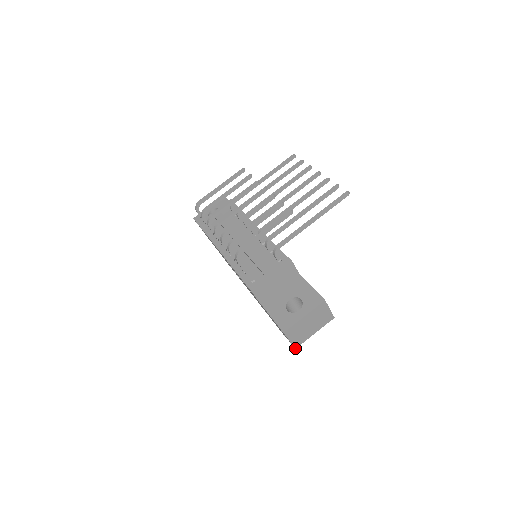
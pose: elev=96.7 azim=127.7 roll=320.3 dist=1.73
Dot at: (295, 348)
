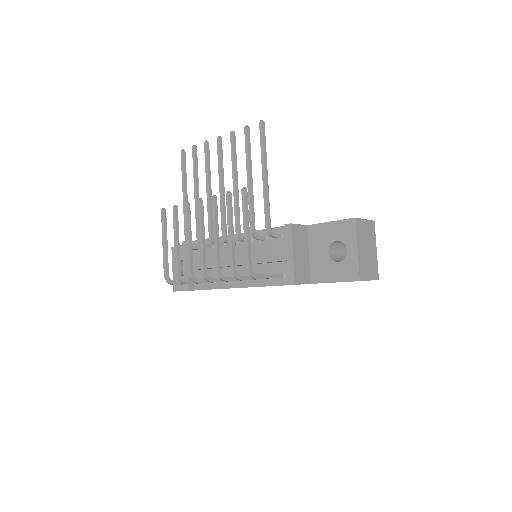
Dot at: occluded
